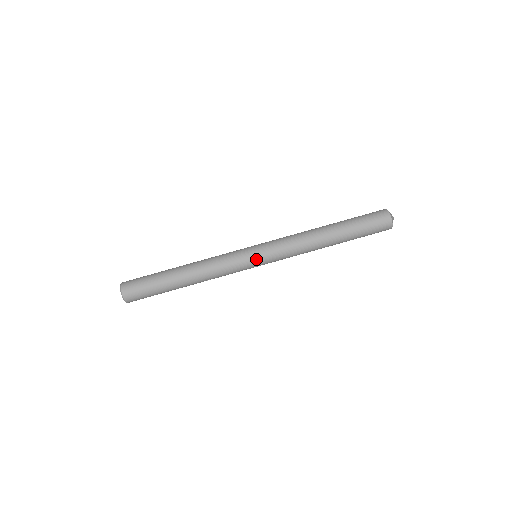
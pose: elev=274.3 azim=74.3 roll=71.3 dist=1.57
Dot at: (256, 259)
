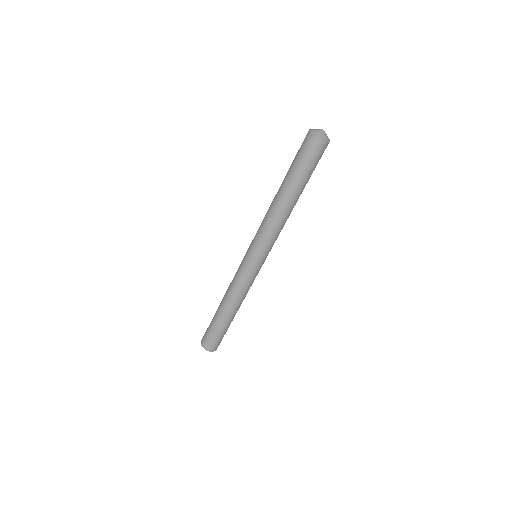
Dot at: (260, 263)
